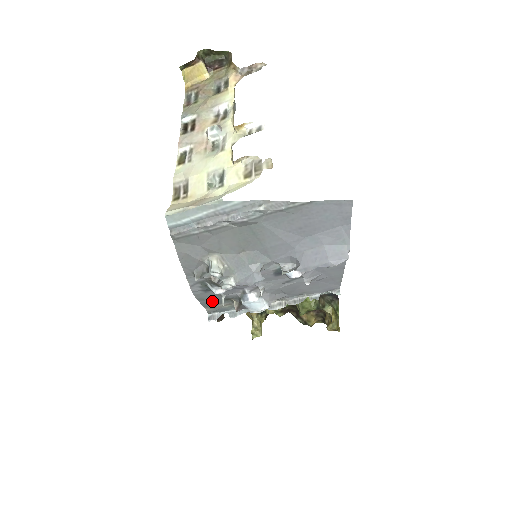
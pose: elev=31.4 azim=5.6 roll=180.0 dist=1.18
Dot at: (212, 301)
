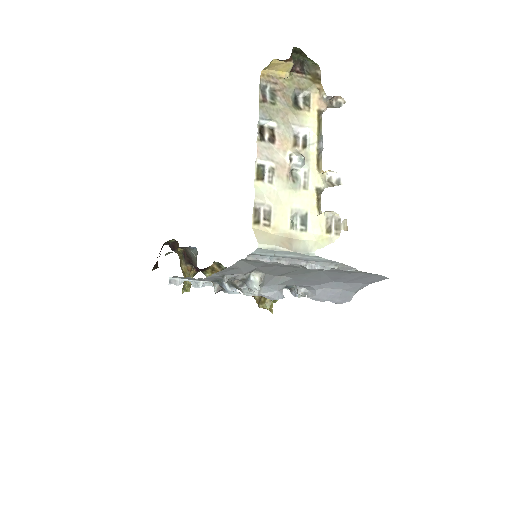
Dot at: occluded
